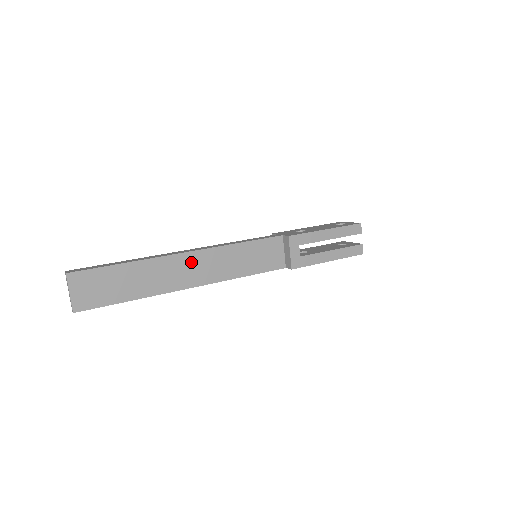
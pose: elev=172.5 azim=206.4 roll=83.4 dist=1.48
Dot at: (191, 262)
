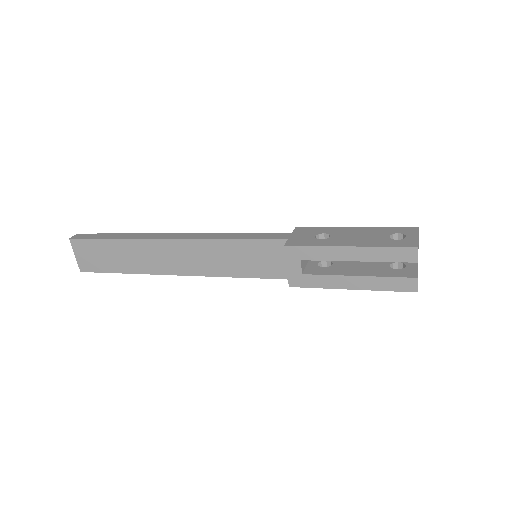
Dot at: (174, 250)
